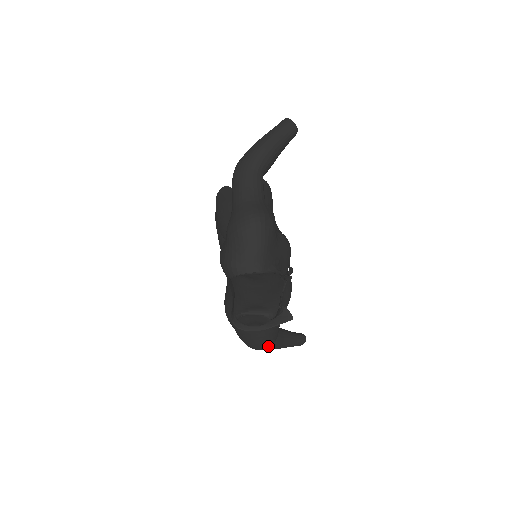
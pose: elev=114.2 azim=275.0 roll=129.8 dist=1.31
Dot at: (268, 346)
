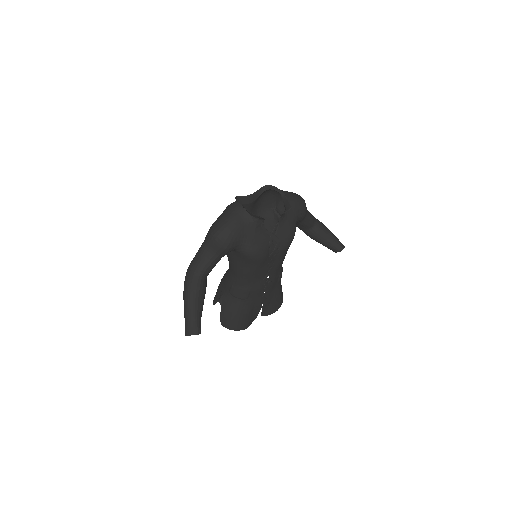
Dot at: (222, 233)
